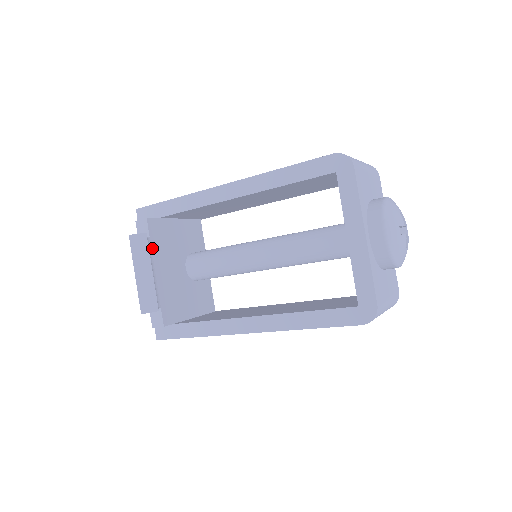
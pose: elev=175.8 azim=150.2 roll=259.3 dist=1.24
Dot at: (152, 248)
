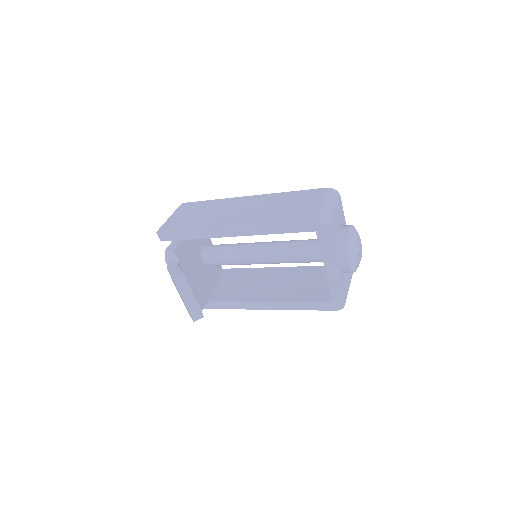
Dot at: (182, 268)
